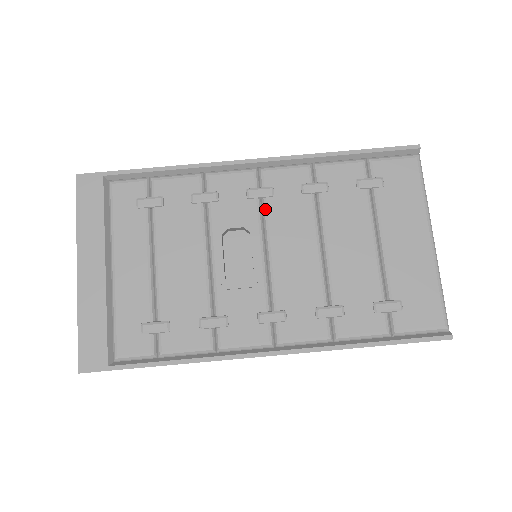
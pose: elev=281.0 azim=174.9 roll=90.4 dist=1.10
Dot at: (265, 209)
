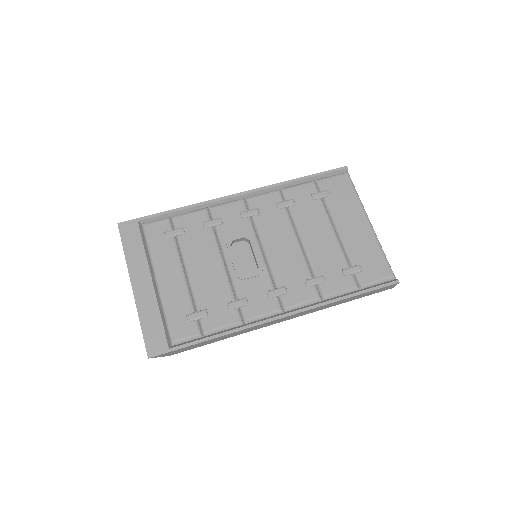
Dot at: (256, 223)
